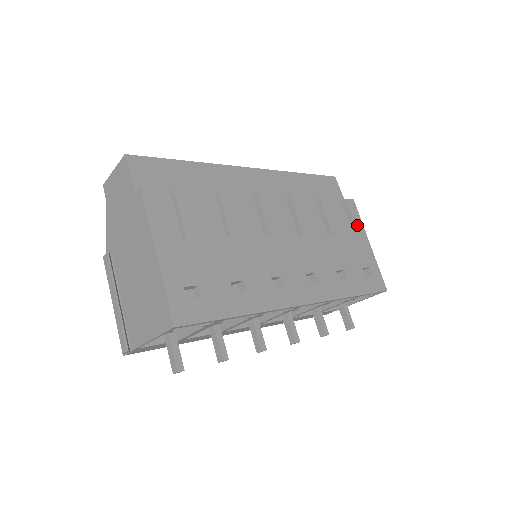
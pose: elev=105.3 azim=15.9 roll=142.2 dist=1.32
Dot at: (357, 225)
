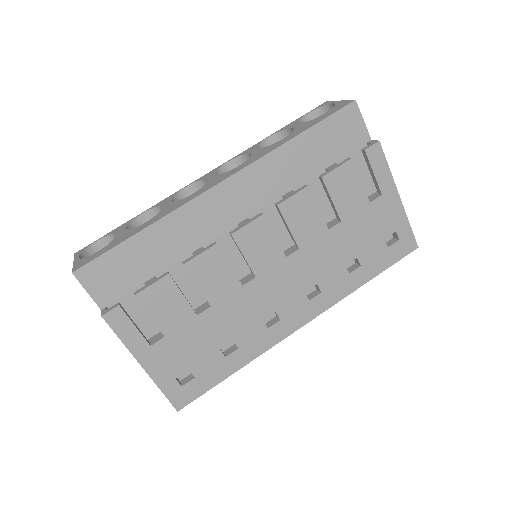
Dot at: (382, 181)
